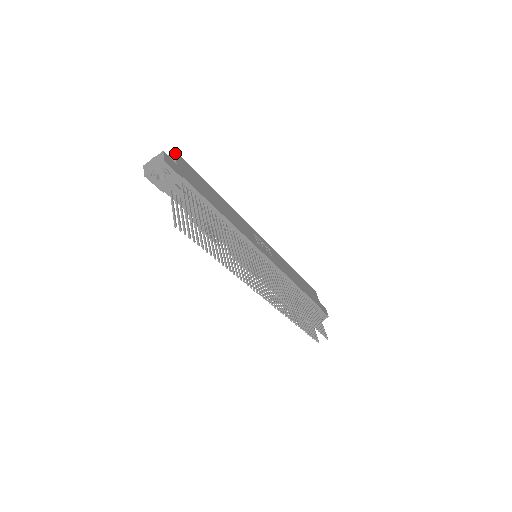
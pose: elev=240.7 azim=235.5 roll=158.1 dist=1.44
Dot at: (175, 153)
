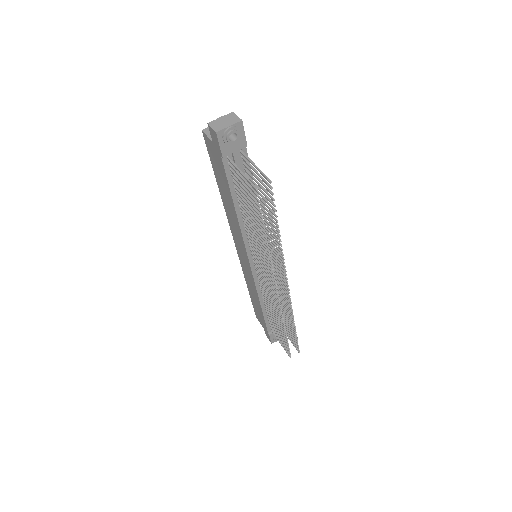
Dot at: occluded
